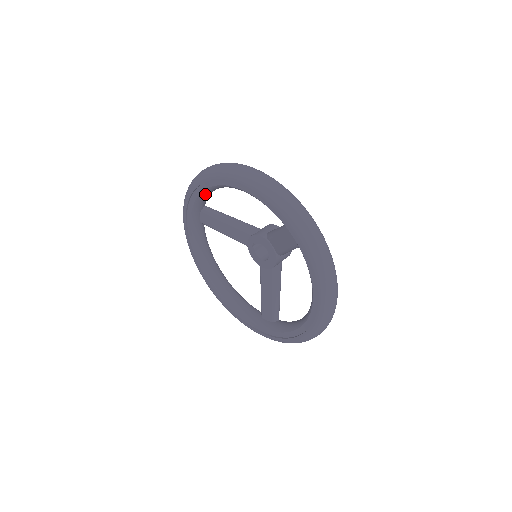
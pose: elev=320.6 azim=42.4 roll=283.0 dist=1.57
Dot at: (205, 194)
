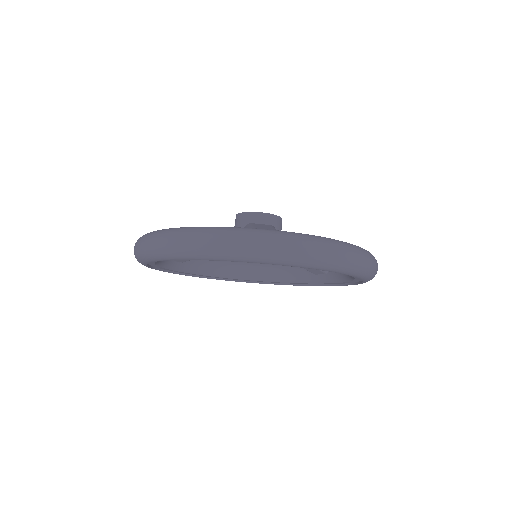
Dot at: occluded
